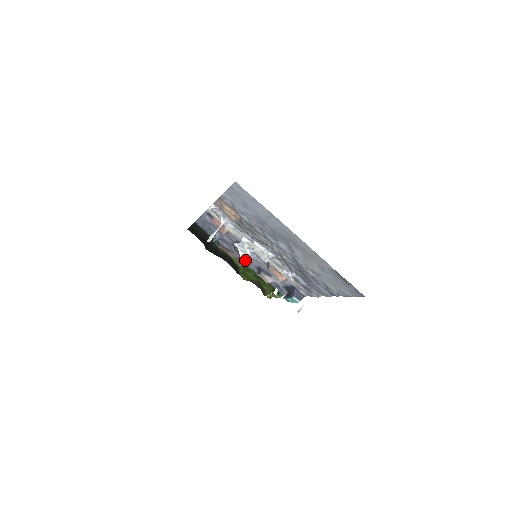
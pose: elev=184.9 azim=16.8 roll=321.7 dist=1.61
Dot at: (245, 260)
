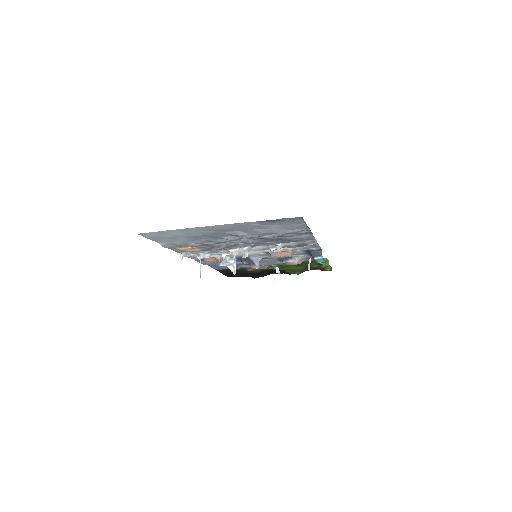
Dot at: (256, 266)
